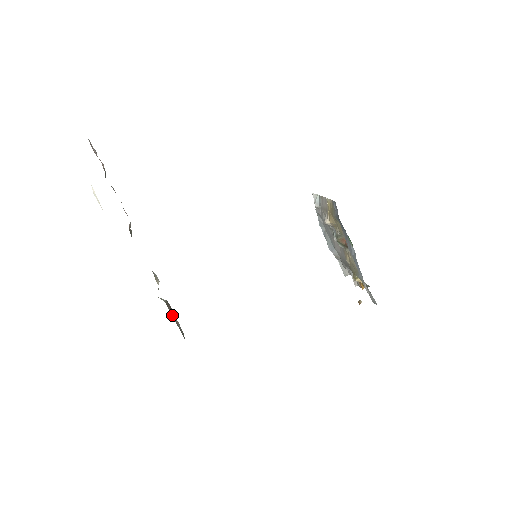
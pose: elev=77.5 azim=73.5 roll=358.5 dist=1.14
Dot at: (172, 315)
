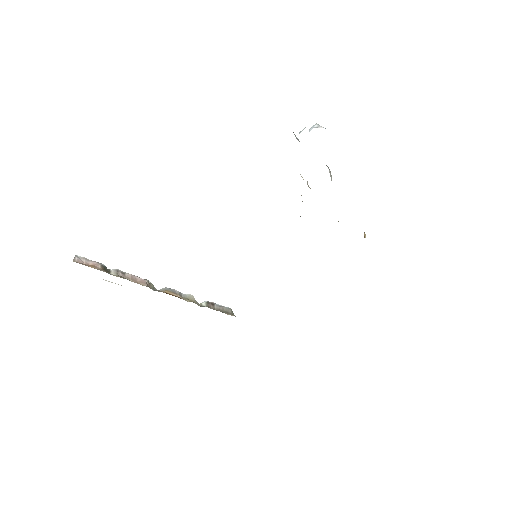
Dot at: (216, 309)
